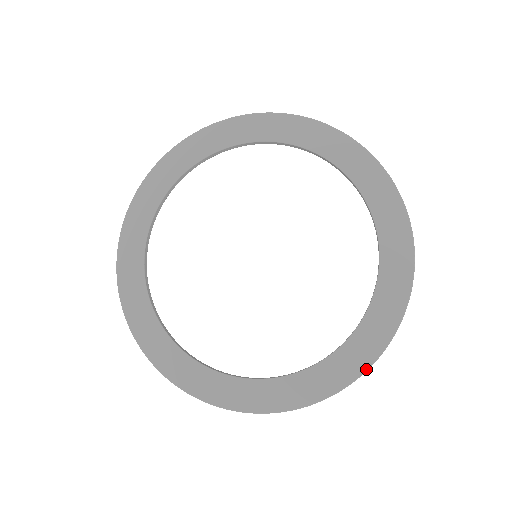
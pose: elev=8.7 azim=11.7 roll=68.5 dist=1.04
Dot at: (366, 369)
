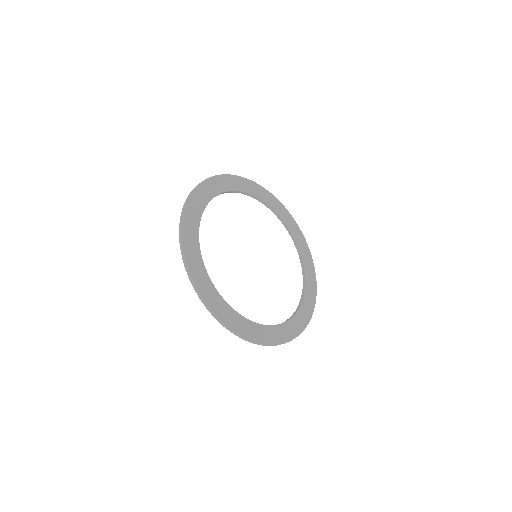
Dot at: occluded
